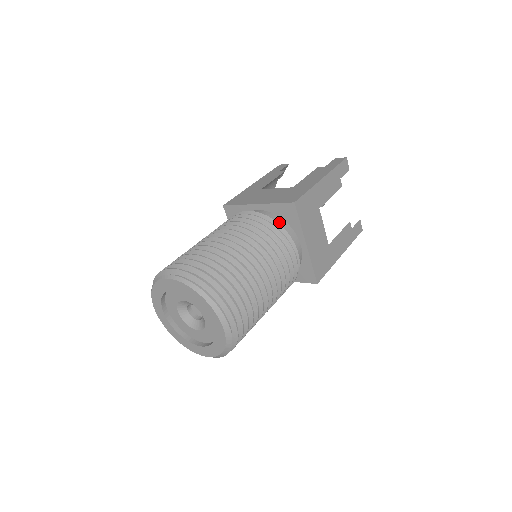
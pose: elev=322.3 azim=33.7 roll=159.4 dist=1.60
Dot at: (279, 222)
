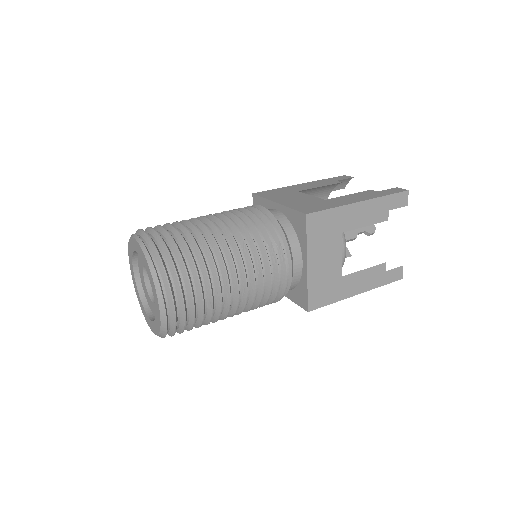
Dot at: (287, 230)
